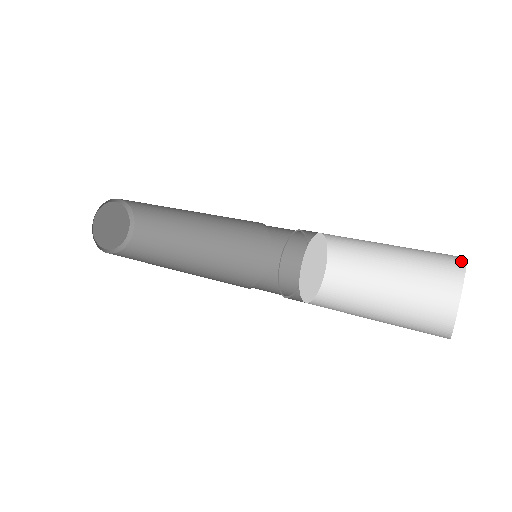
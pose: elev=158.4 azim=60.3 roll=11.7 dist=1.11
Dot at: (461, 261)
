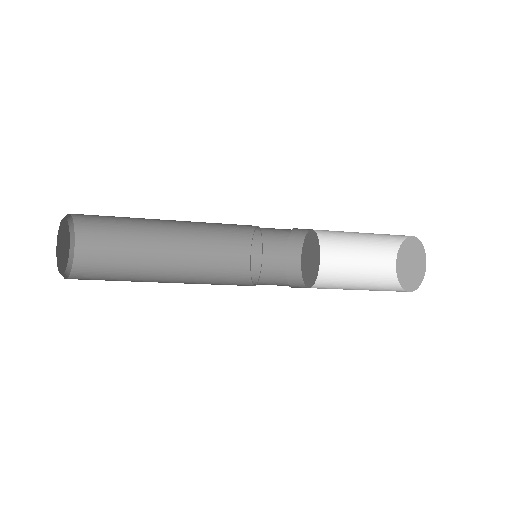
Dot at: (395, 251)
